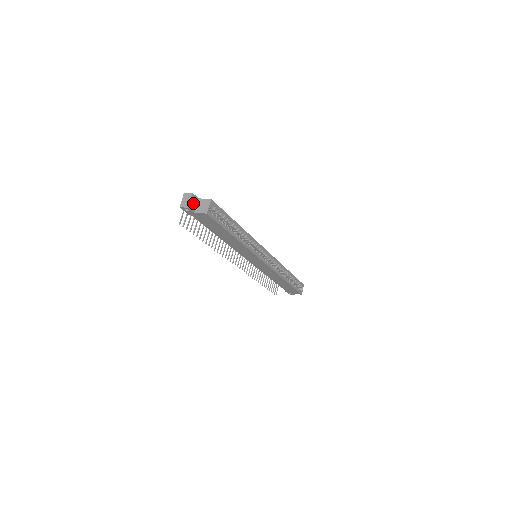
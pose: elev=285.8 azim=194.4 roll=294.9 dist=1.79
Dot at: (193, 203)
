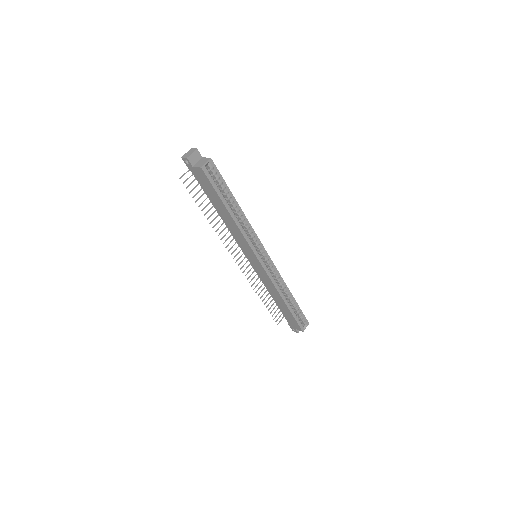
Dot at: (194, 157)
